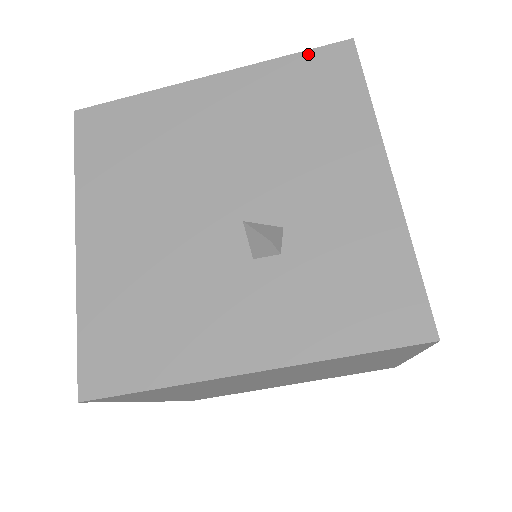
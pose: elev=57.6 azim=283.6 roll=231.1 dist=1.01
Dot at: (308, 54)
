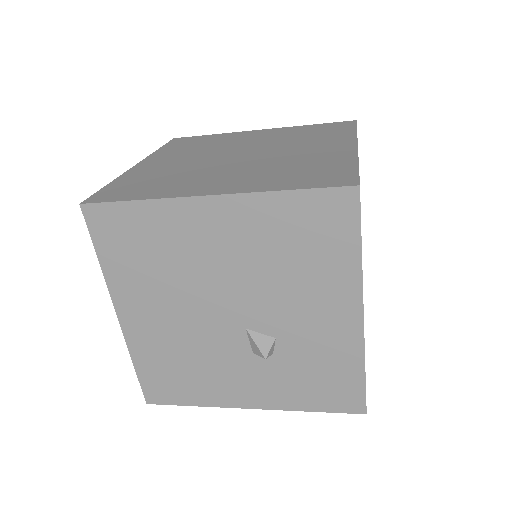
Dot at: (311, 194)
